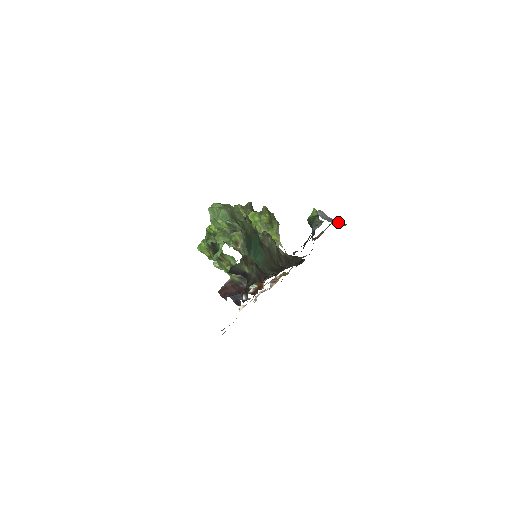
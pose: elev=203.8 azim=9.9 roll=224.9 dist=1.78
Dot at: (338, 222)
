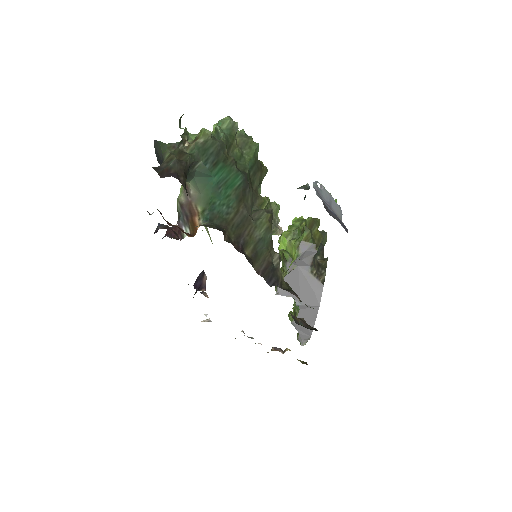
Dot at: occluded
